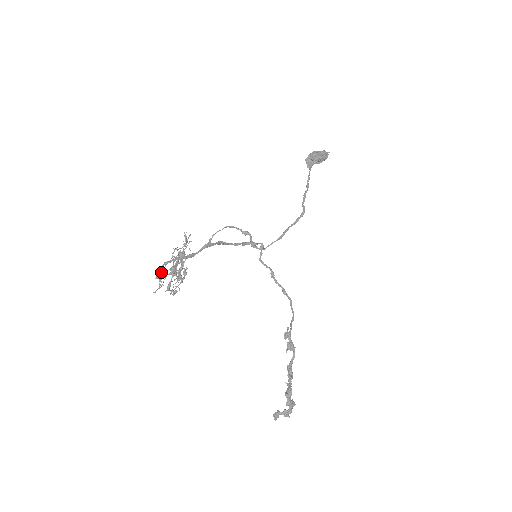
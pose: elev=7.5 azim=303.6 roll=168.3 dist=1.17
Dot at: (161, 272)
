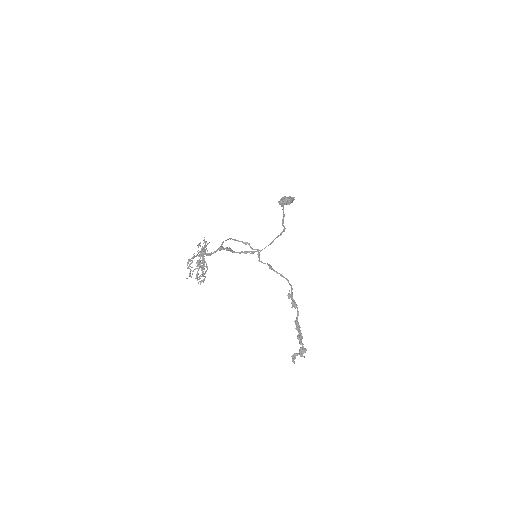
Dot at: (191, 263)
